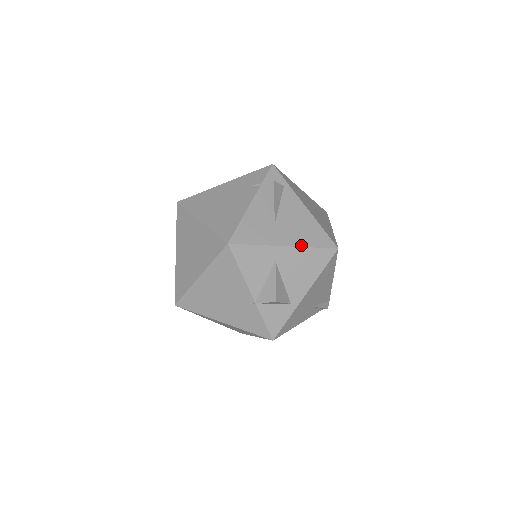
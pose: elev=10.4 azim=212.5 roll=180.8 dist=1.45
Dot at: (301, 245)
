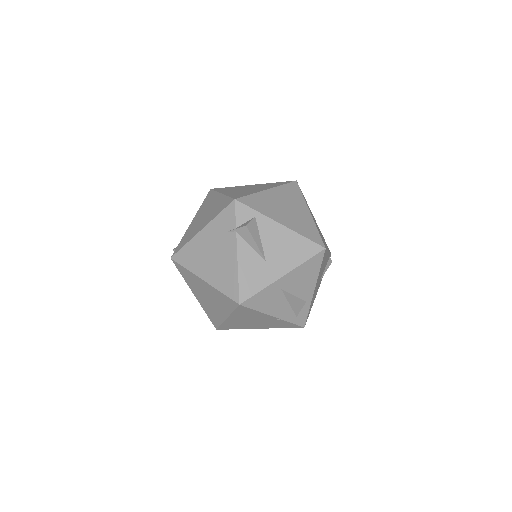
Dot at: (295, 266)
